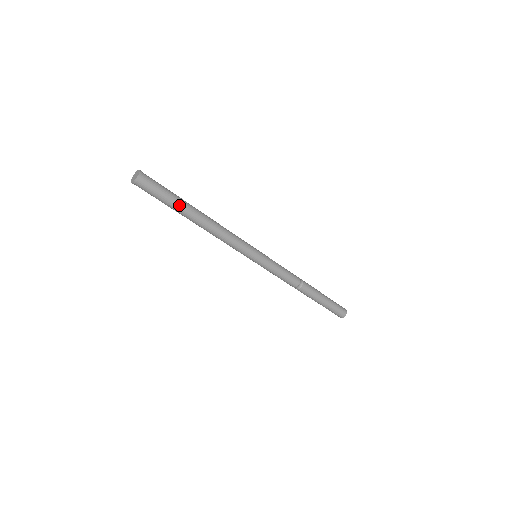
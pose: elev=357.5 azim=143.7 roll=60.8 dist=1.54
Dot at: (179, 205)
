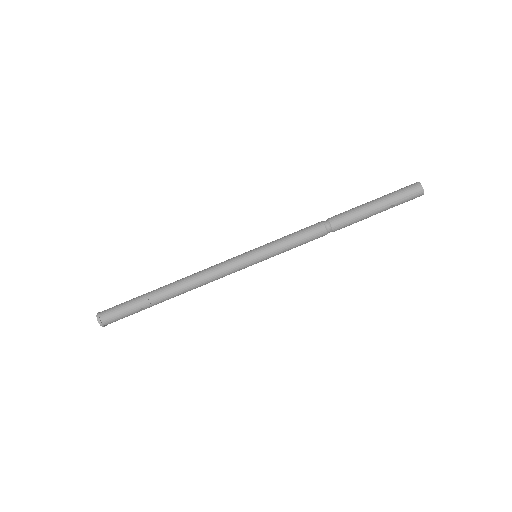
Dot at: (145, 300)
